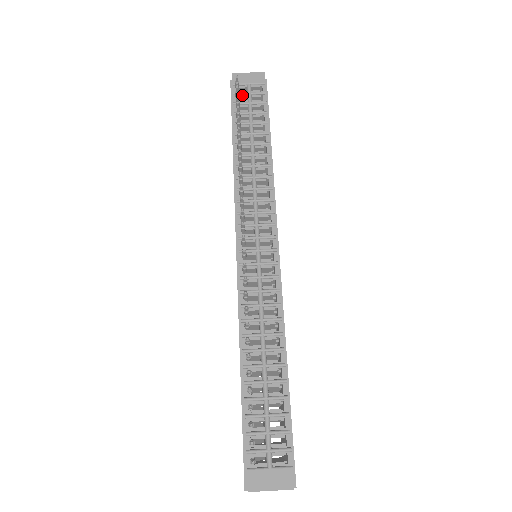
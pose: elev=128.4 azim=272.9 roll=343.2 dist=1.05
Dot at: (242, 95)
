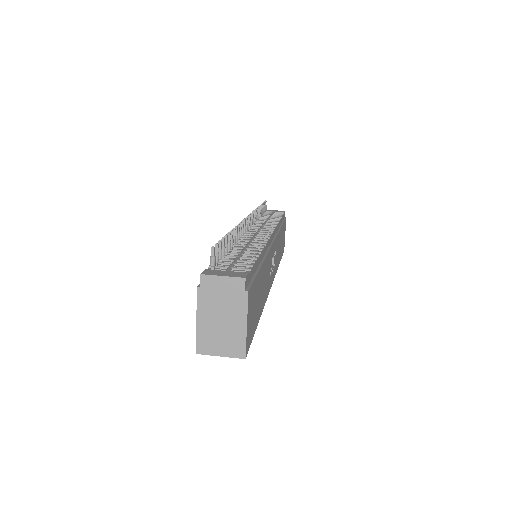
Dot at: occluded
